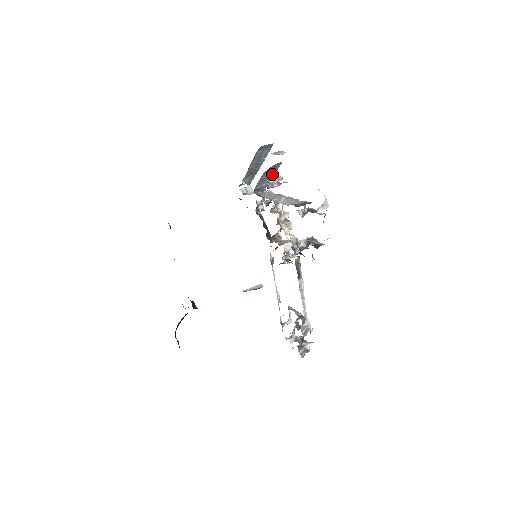
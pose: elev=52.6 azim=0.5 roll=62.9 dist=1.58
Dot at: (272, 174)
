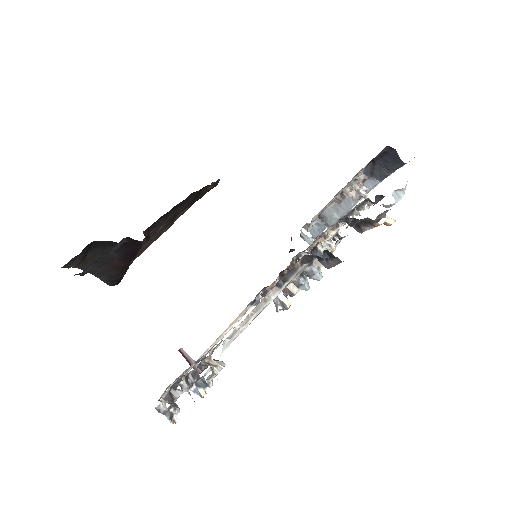
Dot at: occluded
